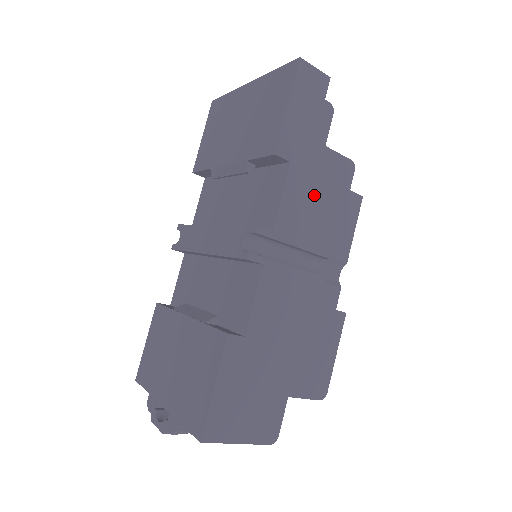
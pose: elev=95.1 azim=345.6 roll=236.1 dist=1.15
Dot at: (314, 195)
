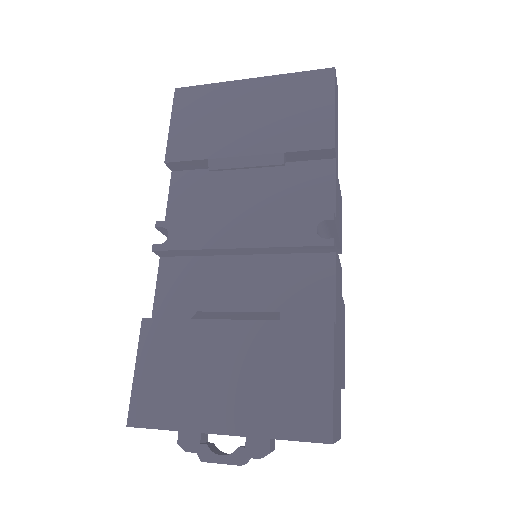
Dot at: (339, 193)
